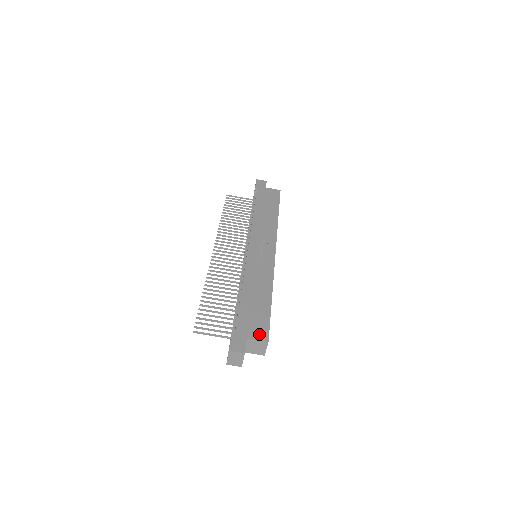
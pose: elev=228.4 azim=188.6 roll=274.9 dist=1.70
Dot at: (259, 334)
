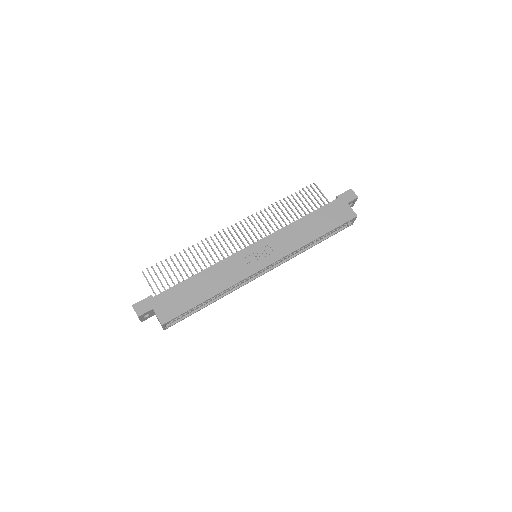
Dot at: (164, 314)
